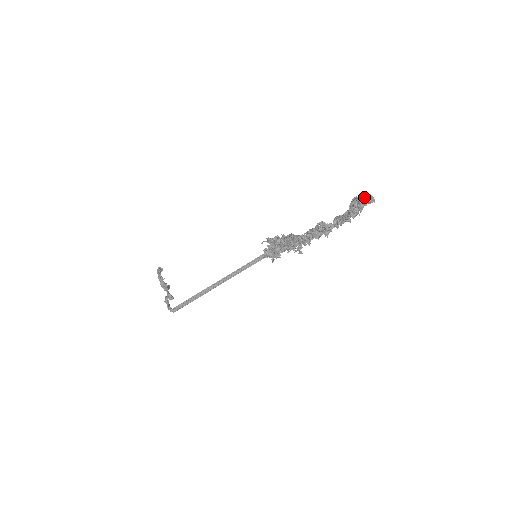
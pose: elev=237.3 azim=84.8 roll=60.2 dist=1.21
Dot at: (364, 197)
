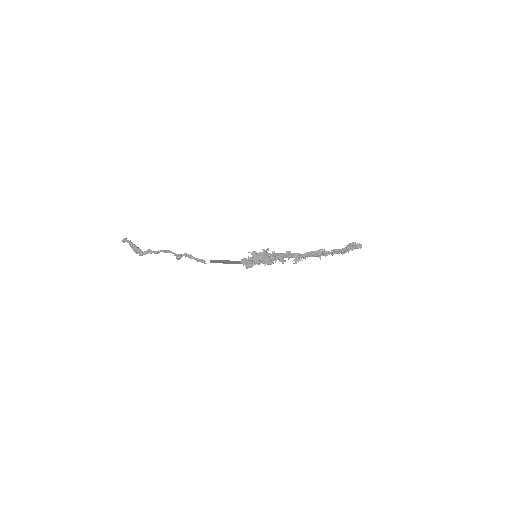
Dot at: (358, 244)
